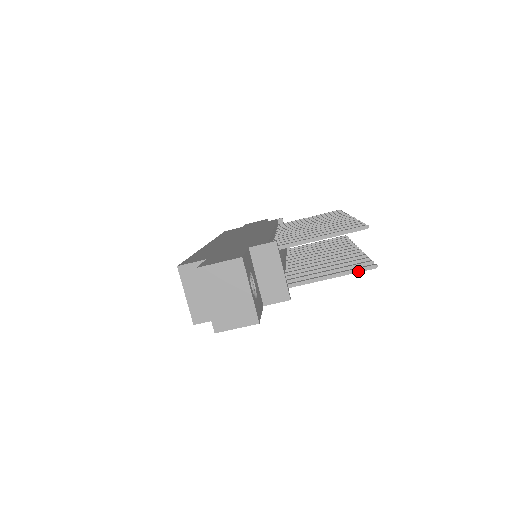
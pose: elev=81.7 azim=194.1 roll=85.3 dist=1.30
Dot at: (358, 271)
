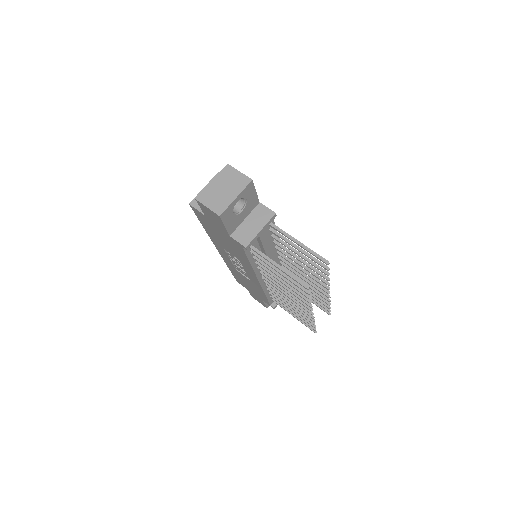
Dot at: (296, 279)
